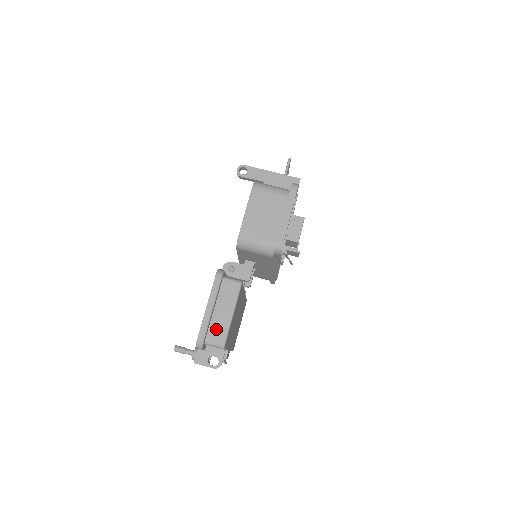
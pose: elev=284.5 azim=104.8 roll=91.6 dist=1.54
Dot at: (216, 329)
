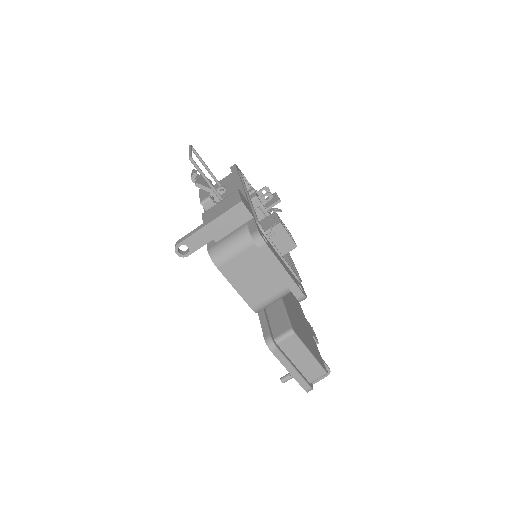
Dot at: (310, 372)
